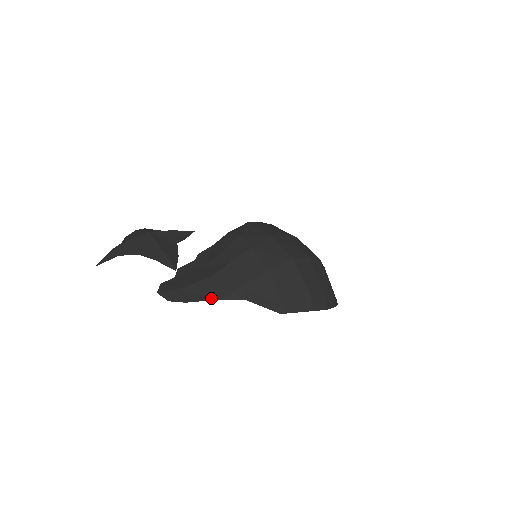
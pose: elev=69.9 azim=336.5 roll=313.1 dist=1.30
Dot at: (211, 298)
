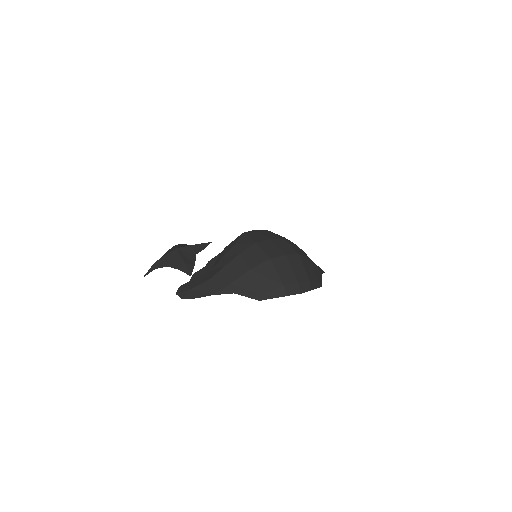
Dot at: (210, 294)
